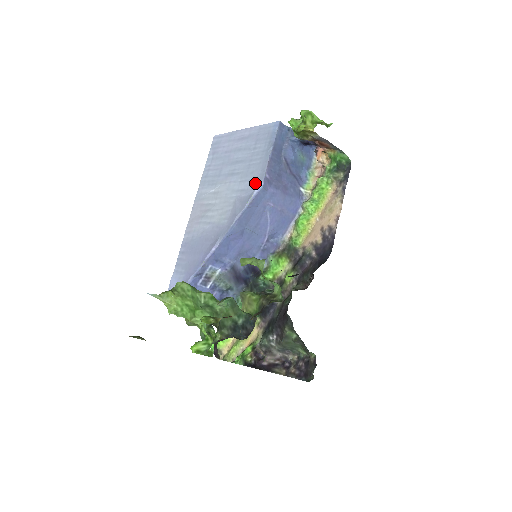
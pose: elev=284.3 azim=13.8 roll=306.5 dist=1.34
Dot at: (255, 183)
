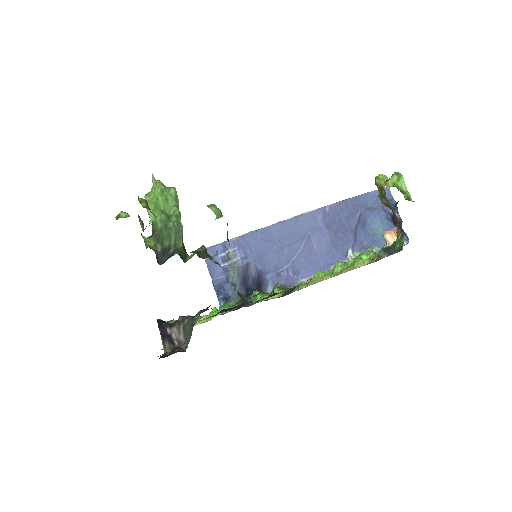
Dot at: occluded
